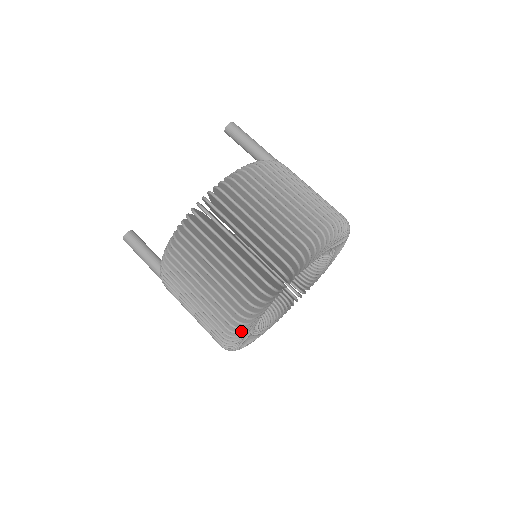
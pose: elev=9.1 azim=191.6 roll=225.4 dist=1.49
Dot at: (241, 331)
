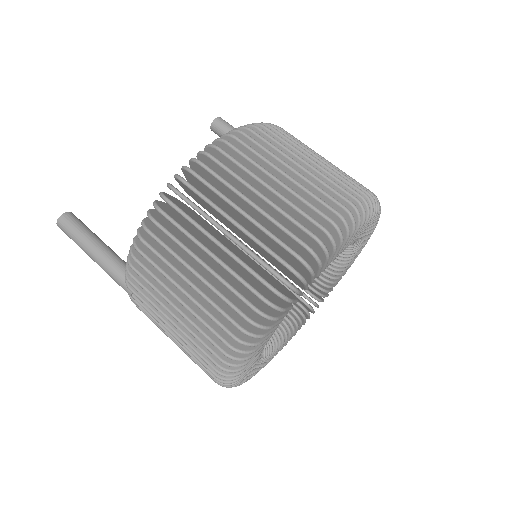
Dot at: (274, 316)
